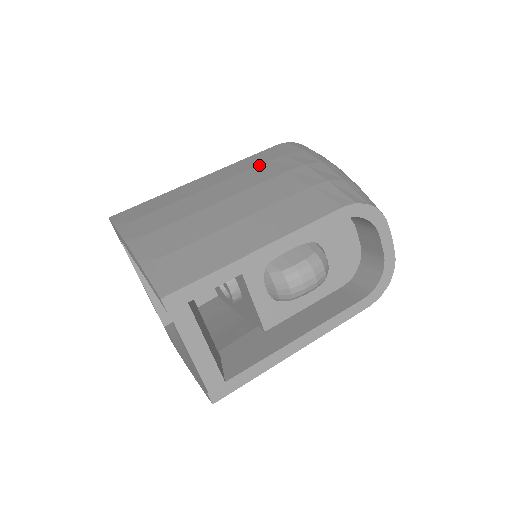
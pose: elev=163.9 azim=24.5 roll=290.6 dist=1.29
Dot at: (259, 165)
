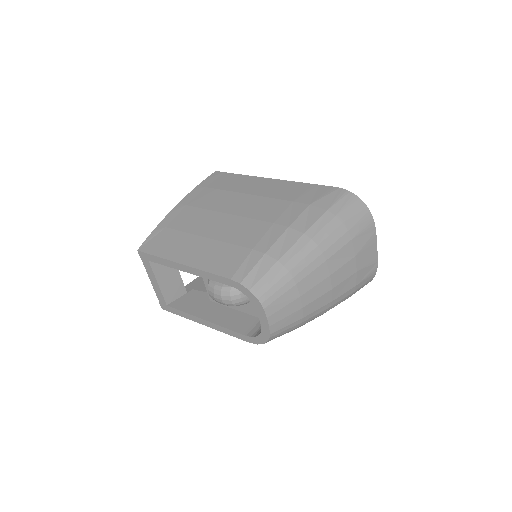
Dot at: (287, 200)
